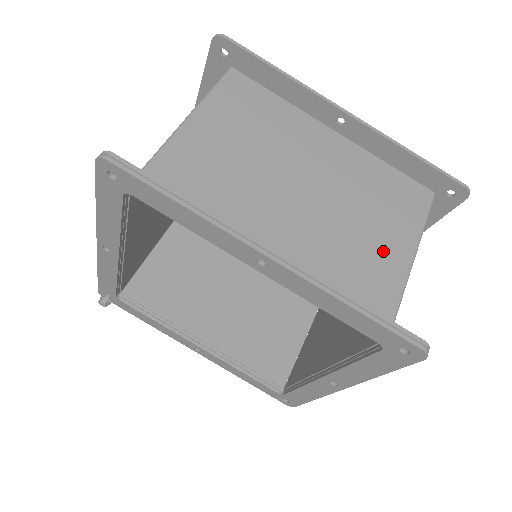
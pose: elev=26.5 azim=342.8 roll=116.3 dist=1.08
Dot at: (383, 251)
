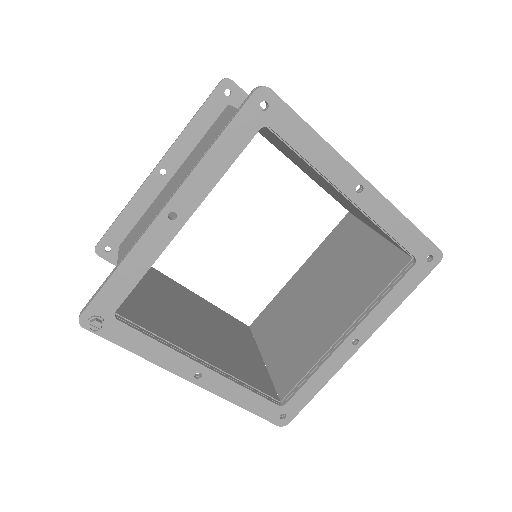
Dot at: occluded
